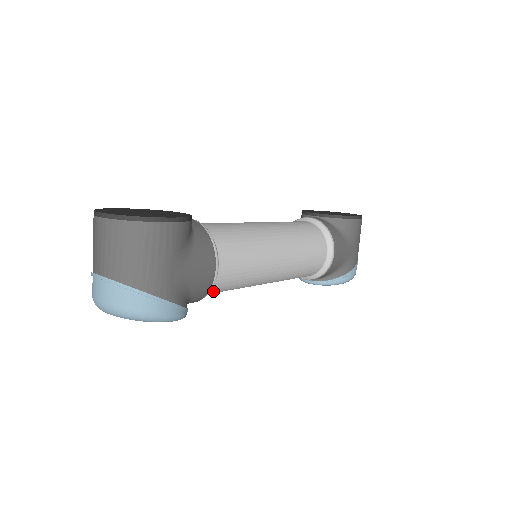
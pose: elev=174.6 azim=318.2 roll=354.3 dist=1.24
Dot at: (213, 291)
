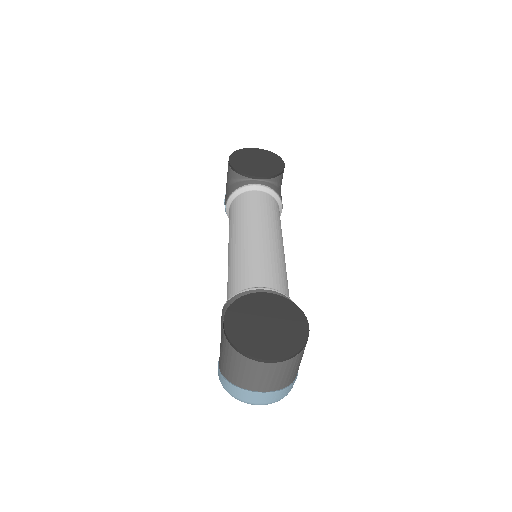
Dot at: occluded
